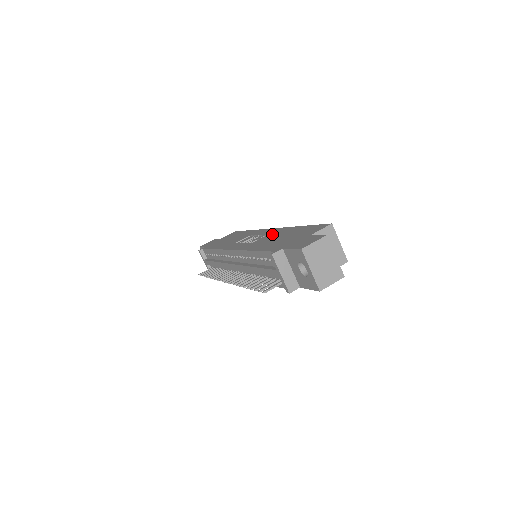
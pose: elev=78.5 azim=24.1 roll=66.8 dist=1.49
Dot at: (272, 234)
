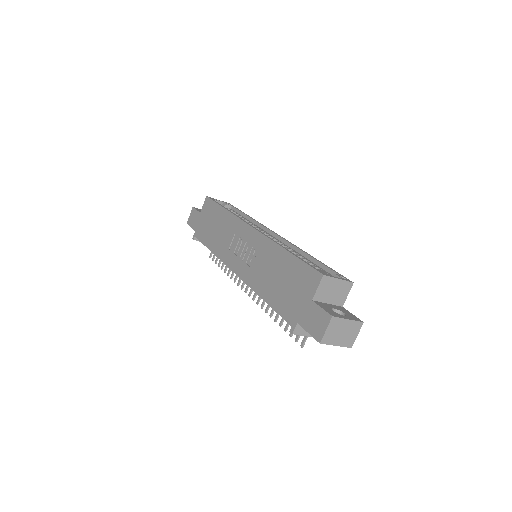
Dot at: (262, 255)
